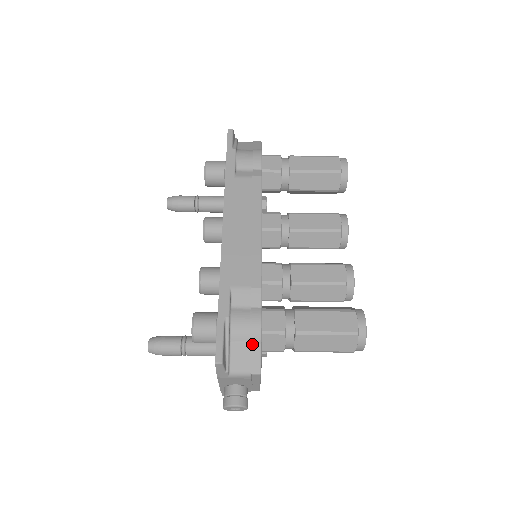
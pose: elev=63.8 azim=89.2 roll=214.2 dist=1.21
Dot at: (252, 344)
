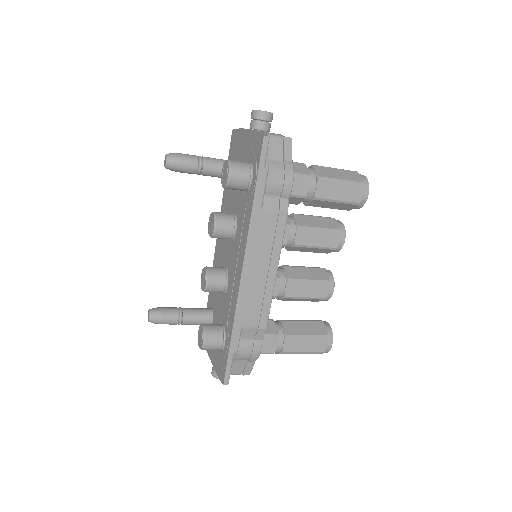
Dot at: (249, 362)
